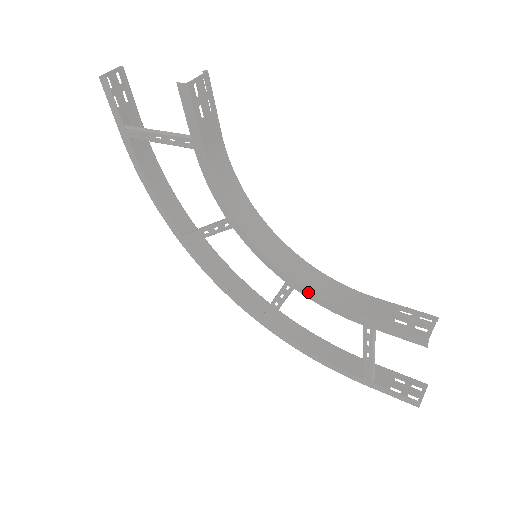
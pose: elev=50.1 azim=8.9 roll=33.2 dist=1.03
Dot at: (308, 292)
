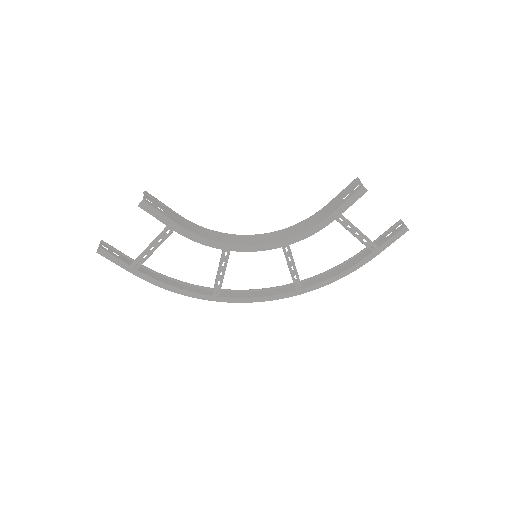
Dot at: (296, 237)
